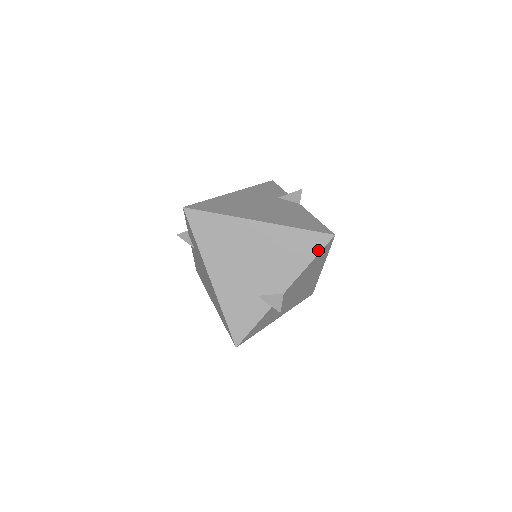
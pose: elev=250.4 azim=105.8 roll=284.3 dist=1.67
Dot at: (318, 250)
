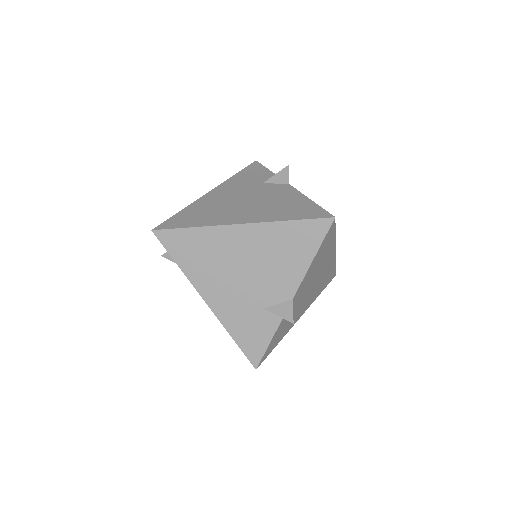
Dot at: (319, 240)
